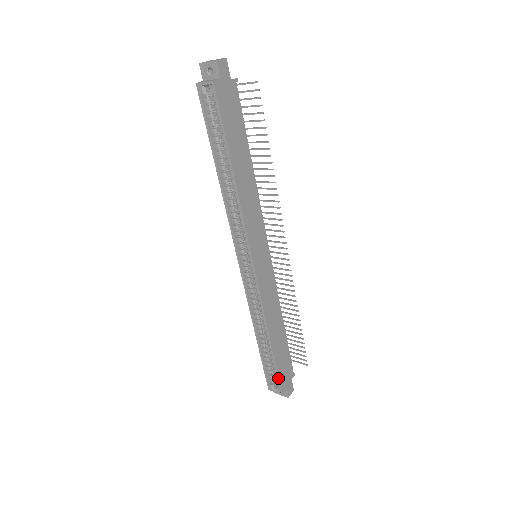
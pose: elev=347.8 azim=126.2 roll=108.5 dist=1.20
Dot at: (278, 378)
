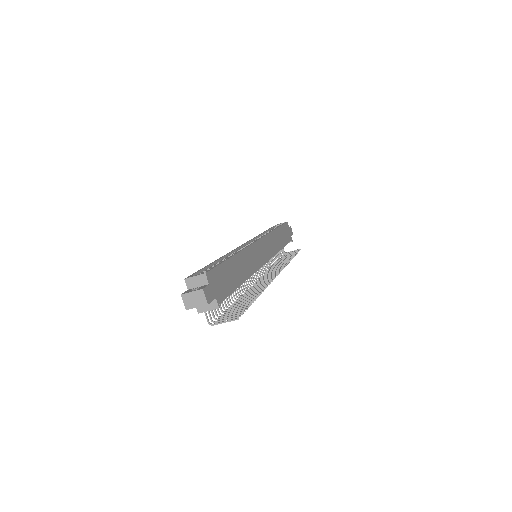
Dot at: (216, 266)
